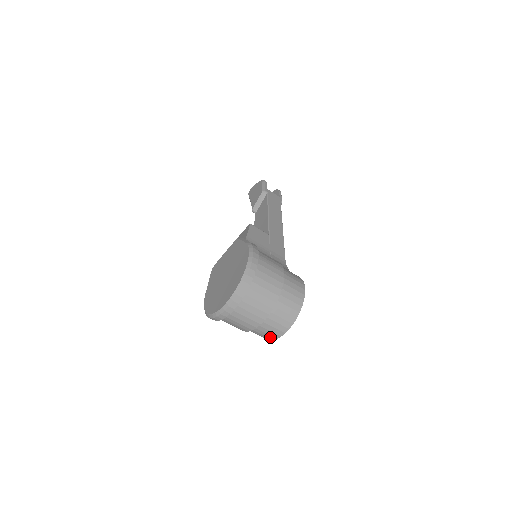
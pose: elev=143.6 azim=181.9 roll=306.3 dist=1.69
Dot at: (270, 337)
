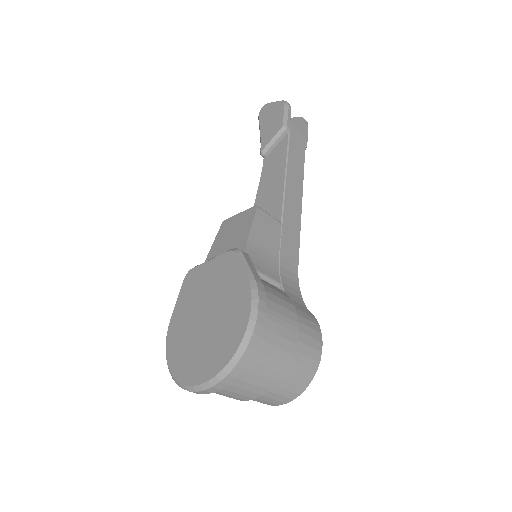
Dot at: occluded
